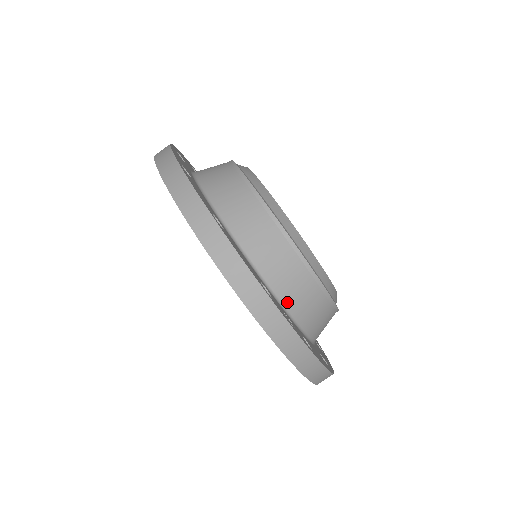
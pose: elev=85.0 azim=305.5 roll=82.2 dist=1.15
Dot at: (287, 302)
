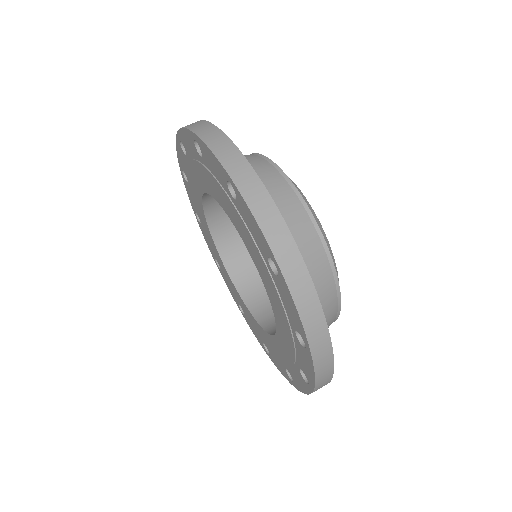
Dot at: occluded
